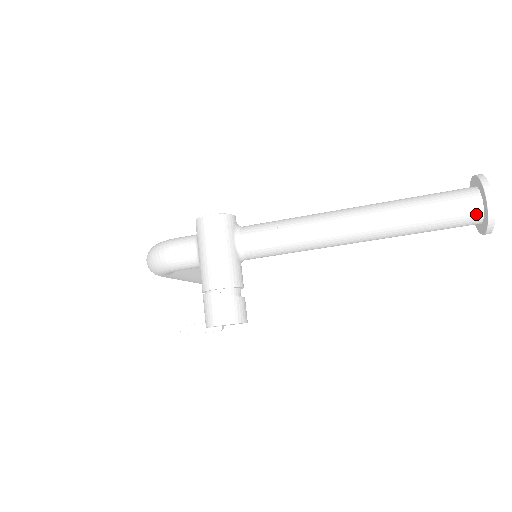
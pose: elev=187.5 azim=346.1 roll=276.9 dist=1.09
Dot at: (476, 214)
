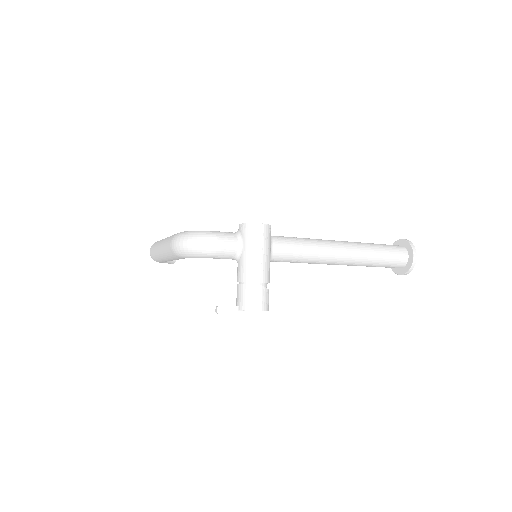
Dot at: (403, 263)
